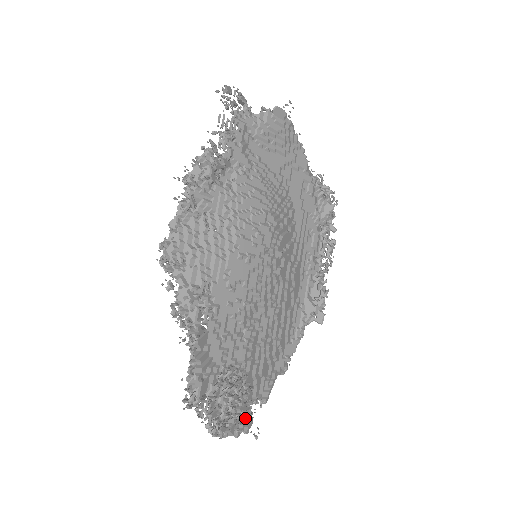
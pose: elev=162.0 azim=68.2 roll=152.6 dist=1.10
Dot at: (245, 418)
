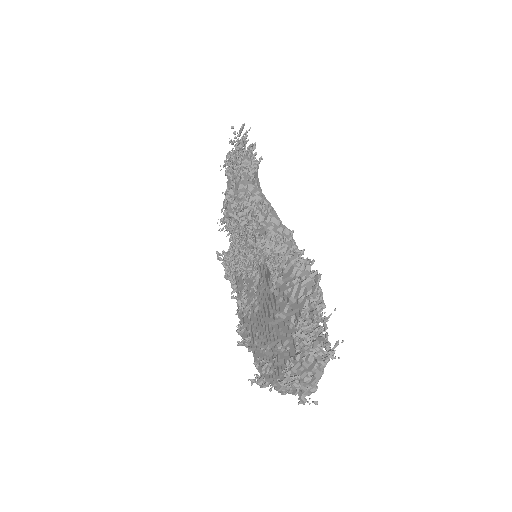
Dot at: occluded
